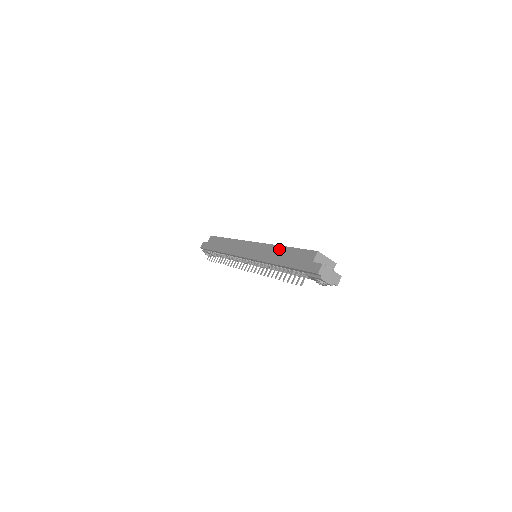
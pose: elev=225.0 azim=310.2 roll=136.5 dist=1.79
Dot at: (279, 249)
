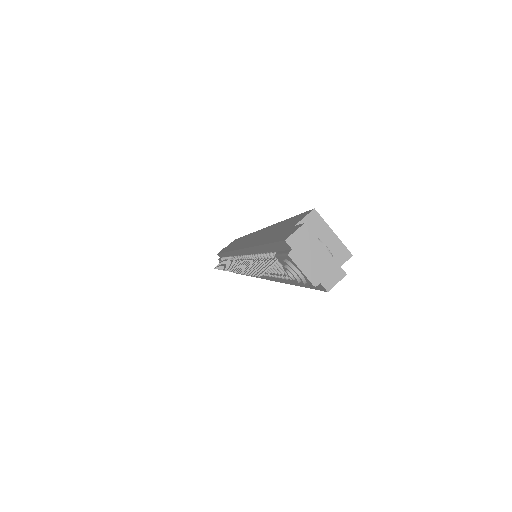
Dot at: occluded
